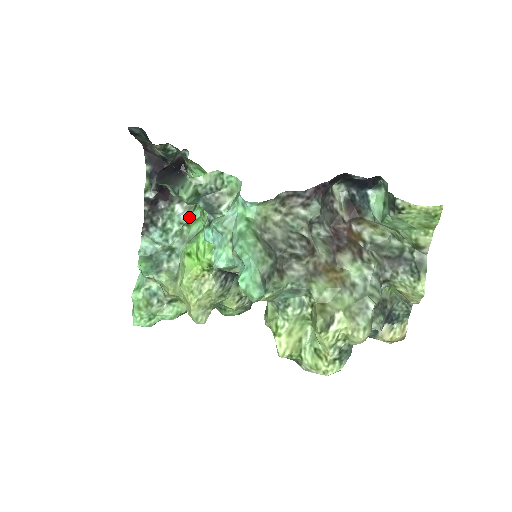
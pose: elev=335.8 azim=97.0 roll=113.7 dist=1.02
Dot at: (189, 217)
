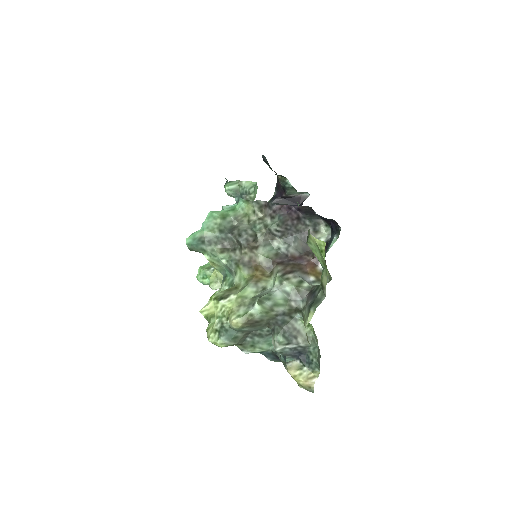
Dot at: occluded
